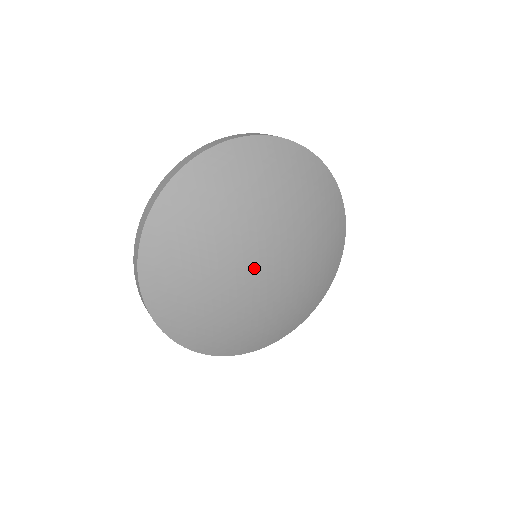
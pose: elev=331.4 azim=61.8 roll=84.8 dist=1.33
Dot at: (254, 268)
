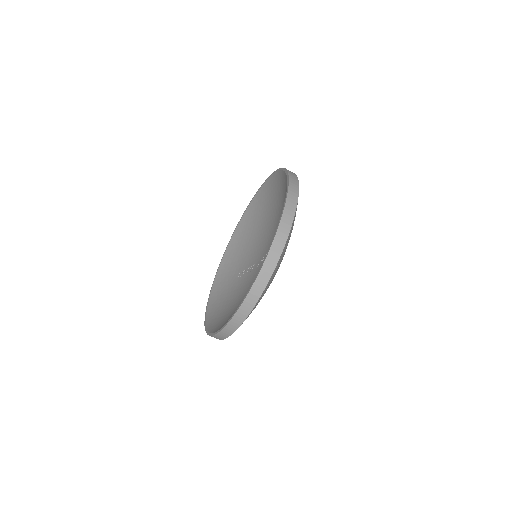
Dot at: occluded
